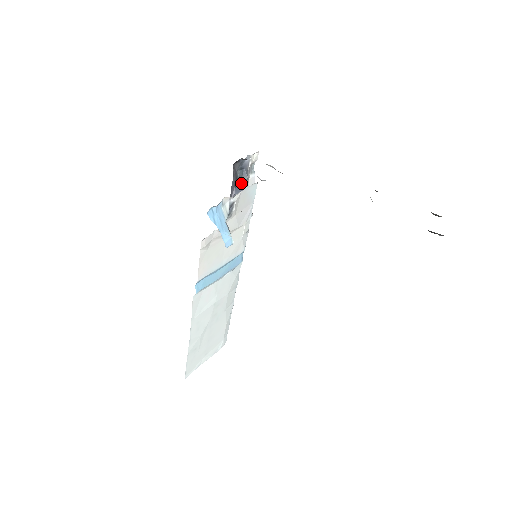
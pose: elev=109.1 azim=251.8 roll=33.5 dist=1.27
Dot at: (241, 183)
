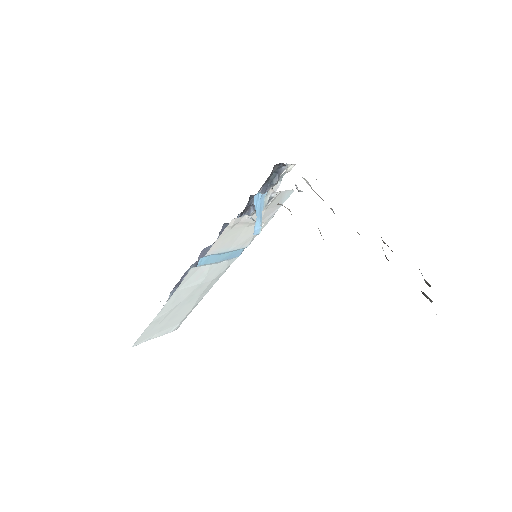
Dot at: (268, 185)
